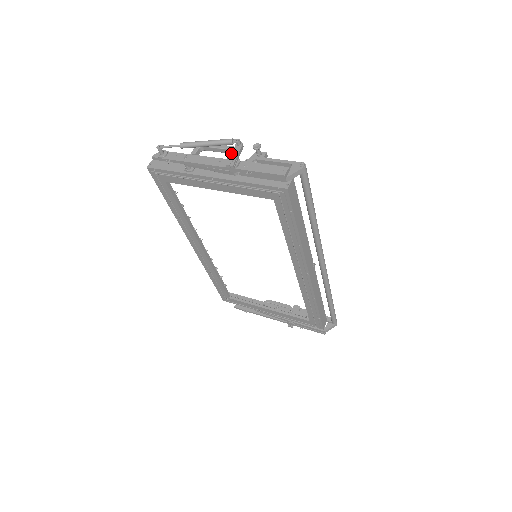
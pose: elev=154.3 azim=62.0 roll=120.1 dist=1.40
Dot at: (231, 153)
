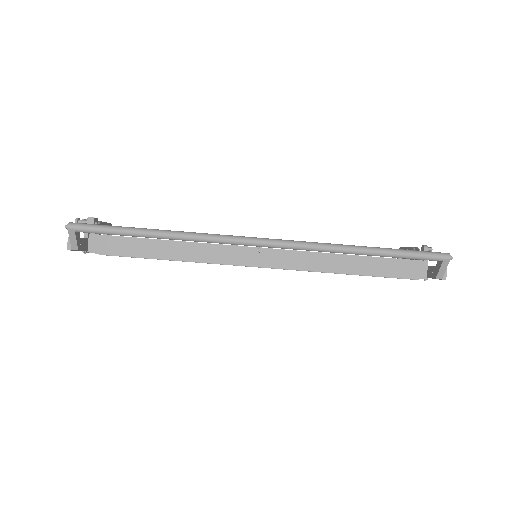
Dot at: (87, 235)
